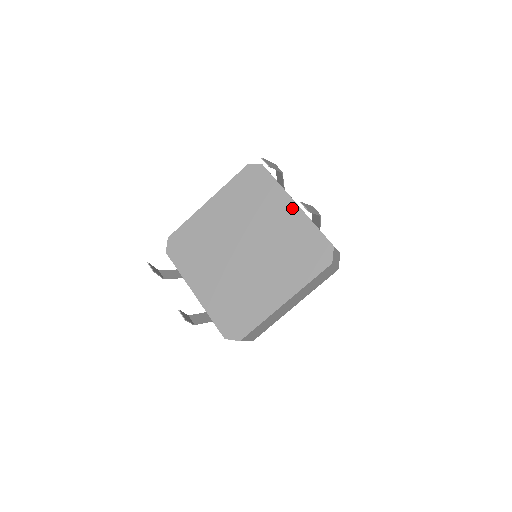
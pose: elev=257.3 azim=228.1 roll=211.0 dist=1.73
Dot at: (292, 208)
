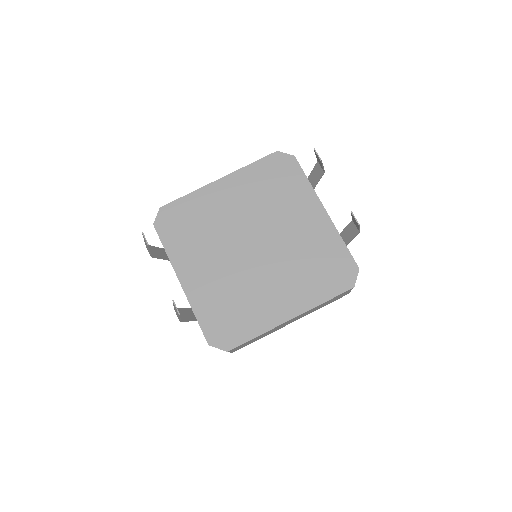
Dot at: (320, 214)
